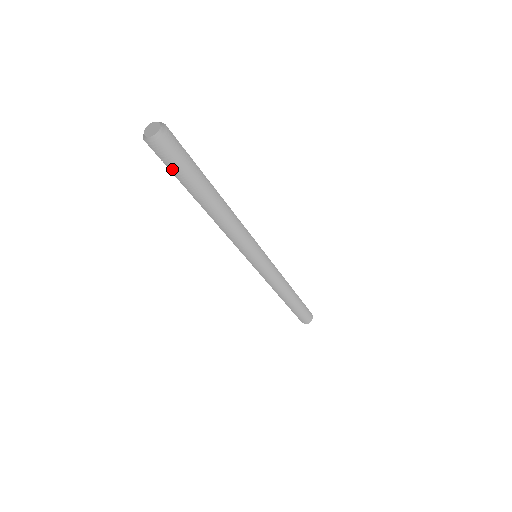
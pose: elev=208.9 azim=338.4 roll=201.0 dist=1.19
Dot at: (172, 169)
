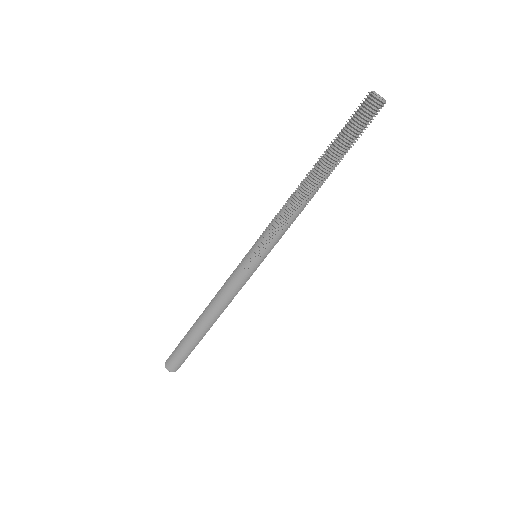
Dot at: (354, 130)
